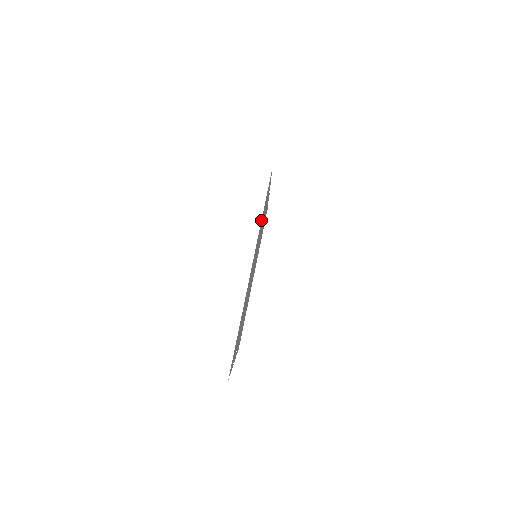
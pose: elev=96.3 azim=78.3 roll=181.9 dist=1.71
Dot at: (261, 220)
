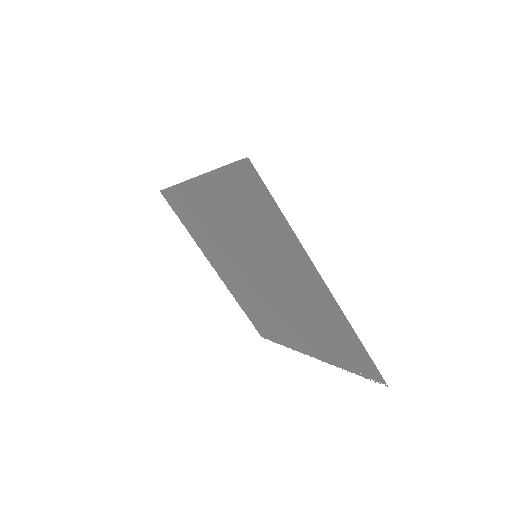
Dot at: (287, 225)
